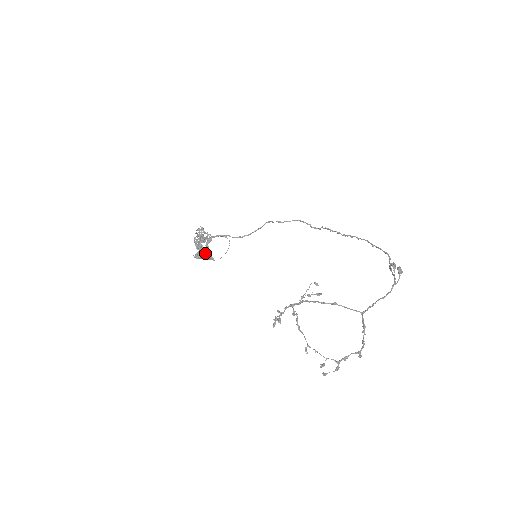
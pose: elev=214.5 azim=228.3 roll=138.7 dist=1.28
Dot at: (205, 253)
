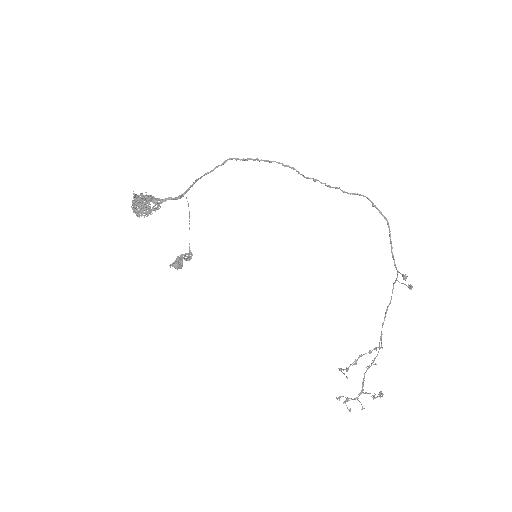
Dot at: occluded
